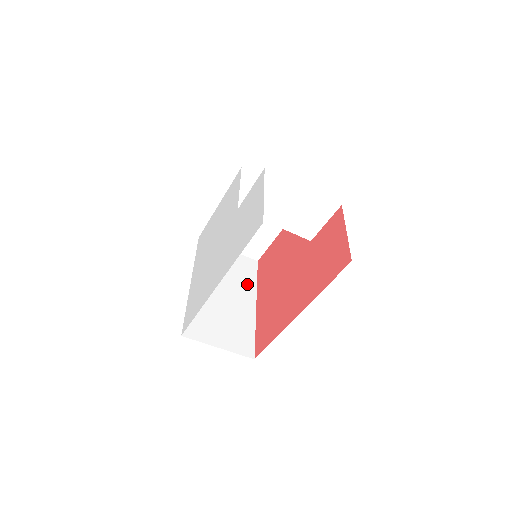
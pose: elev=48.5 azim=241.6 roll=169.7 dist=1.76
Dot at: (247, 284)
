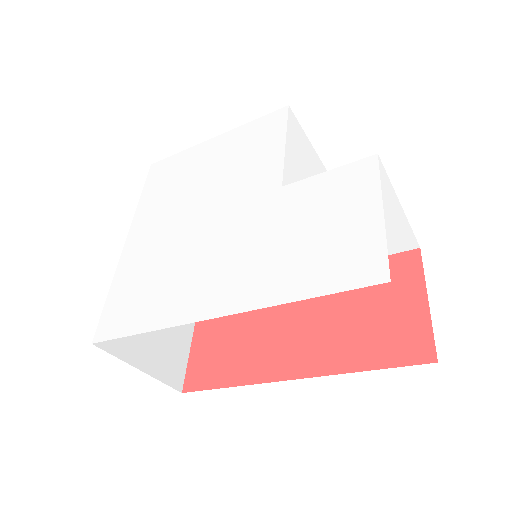
Dot at: occluded
